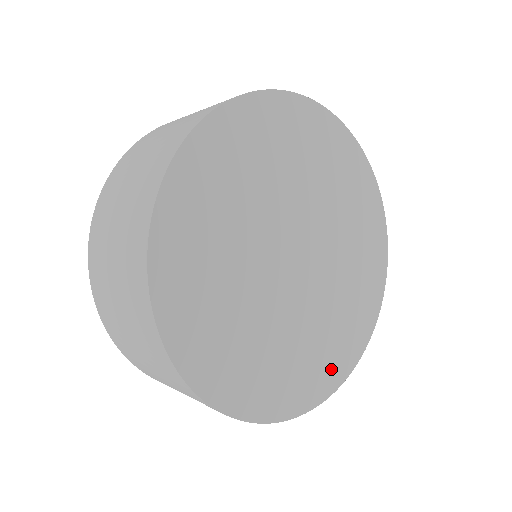
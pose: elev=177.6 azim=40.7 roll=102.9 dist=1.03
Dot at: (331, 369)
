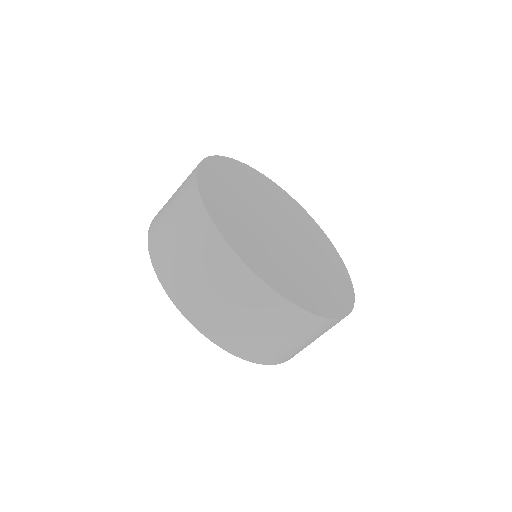
Dot at: (325, 303)
